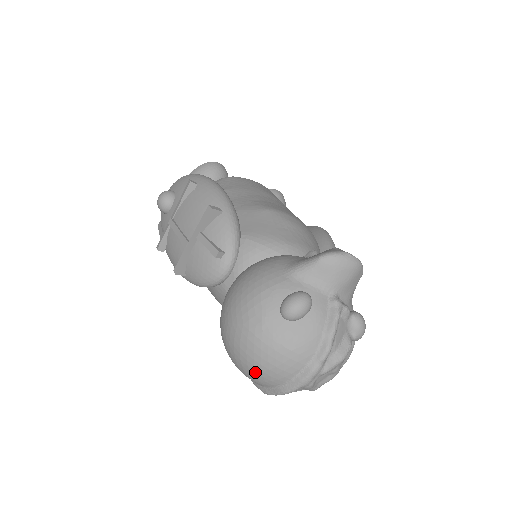
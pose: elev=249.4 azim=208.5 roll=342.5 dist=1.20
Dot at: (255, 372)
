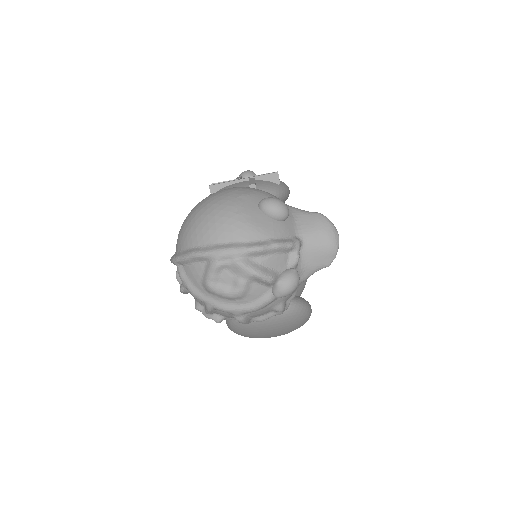
Dot at: (195, 221)
